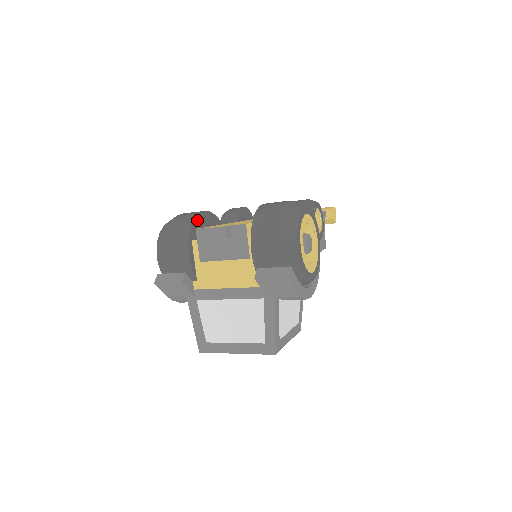
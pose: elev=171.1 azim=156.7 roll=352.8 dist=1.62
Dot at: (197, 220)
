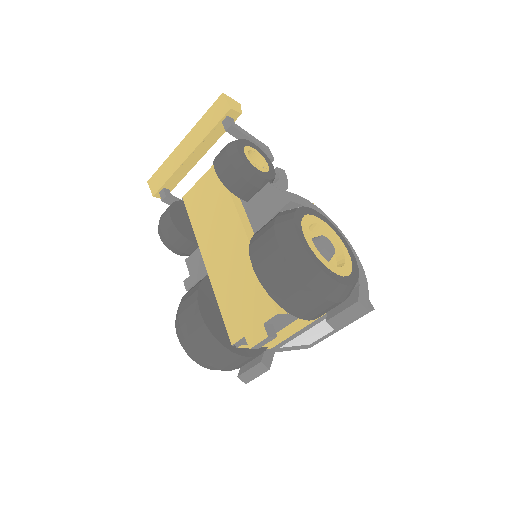
Dot at: (213, 332)
